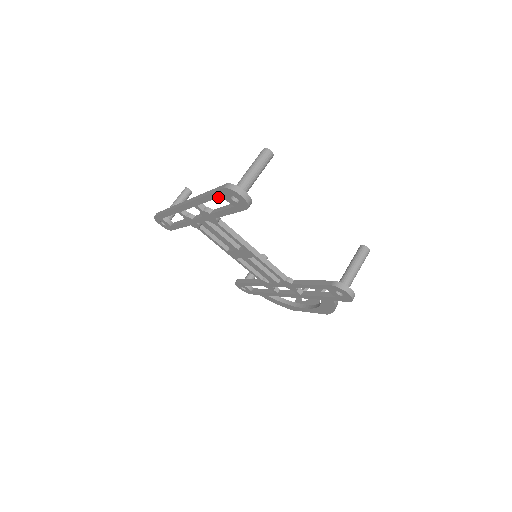
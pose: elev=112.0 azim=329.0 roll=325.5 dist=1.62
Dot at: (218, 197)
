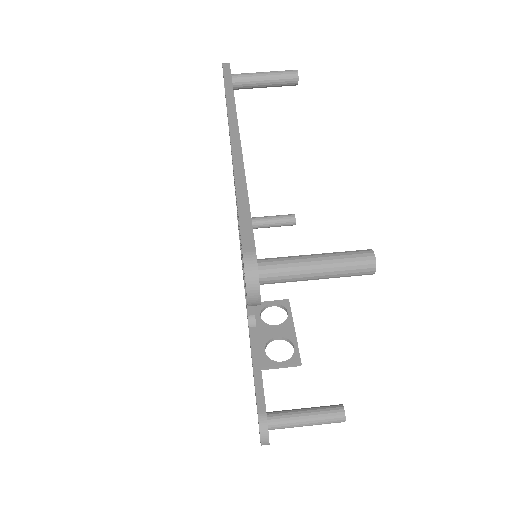
Dot at: occluded
